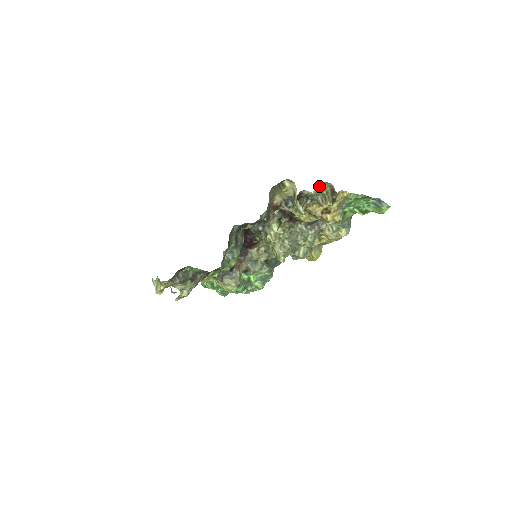
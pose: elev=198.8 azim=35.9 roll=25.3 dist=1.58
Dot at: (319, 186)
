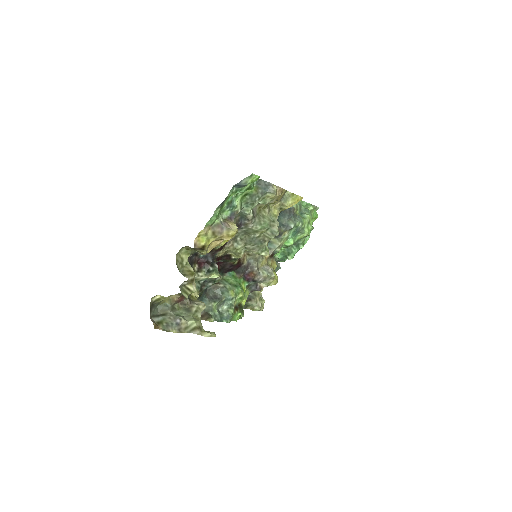
Dot at: (182, 253)
